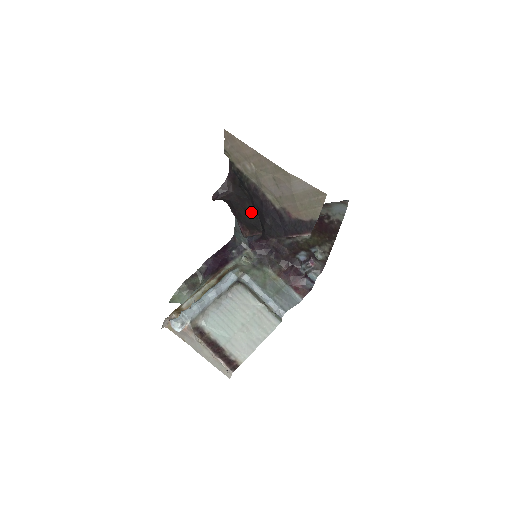
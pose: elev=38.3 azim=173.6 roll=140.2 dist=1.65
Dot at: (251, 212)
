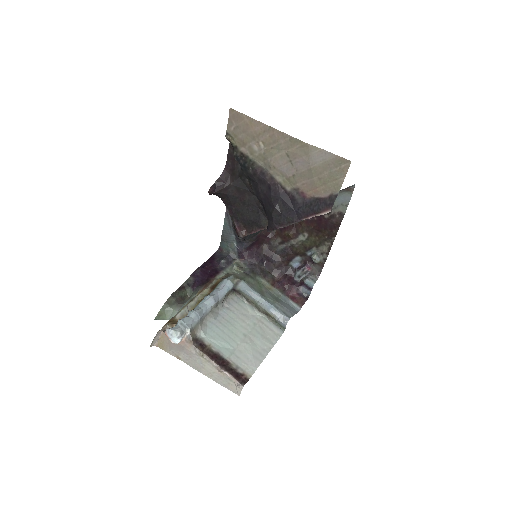
Dot at: (251, 206)
